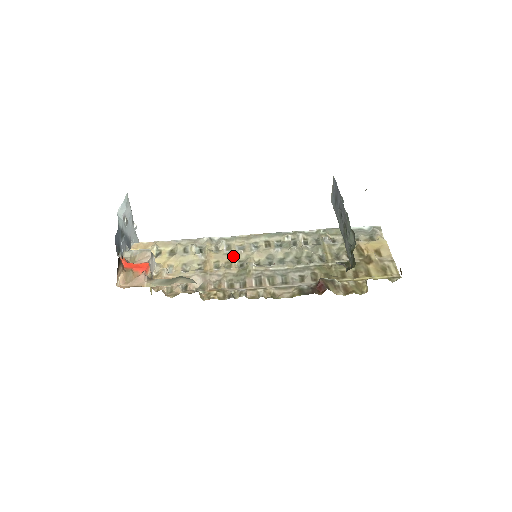
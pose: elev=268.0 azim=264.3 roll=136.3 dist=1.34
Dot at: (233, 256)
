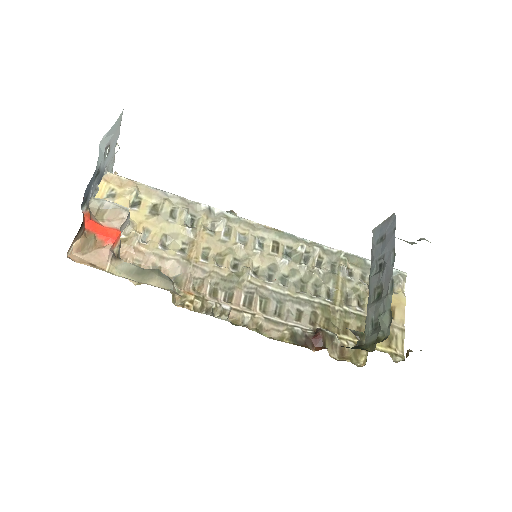
Dot at: (230, 248)
